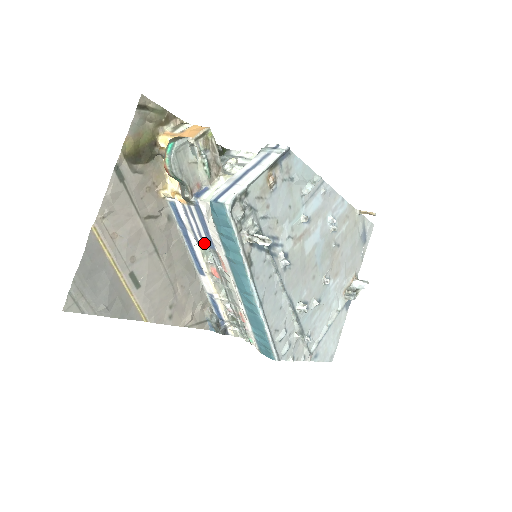
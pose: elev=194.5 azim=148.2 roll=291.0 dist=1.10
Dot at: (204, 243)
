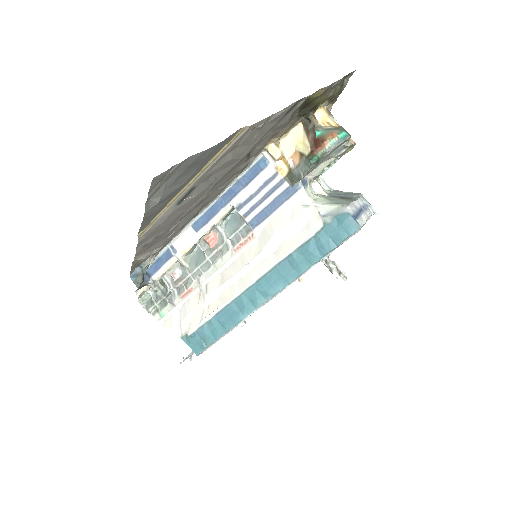
Dot at: (248, 214)
